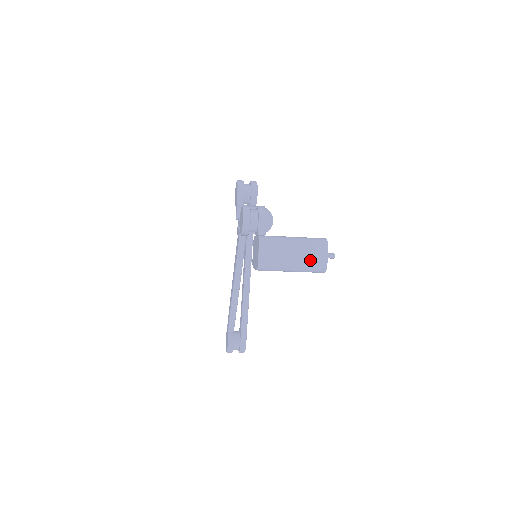
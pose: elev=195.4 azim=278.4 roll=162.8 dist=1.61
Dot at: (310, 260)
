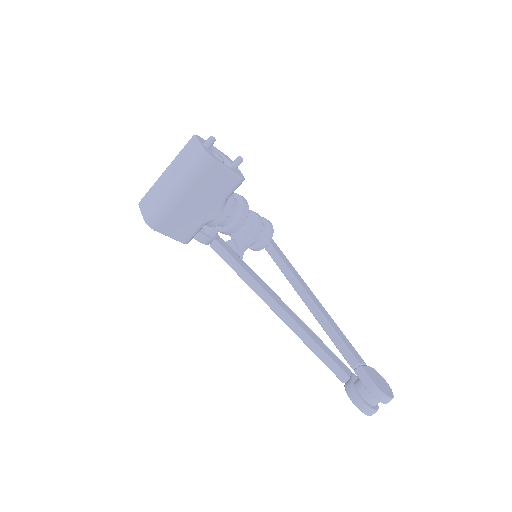
Dot at: (185, 165)
